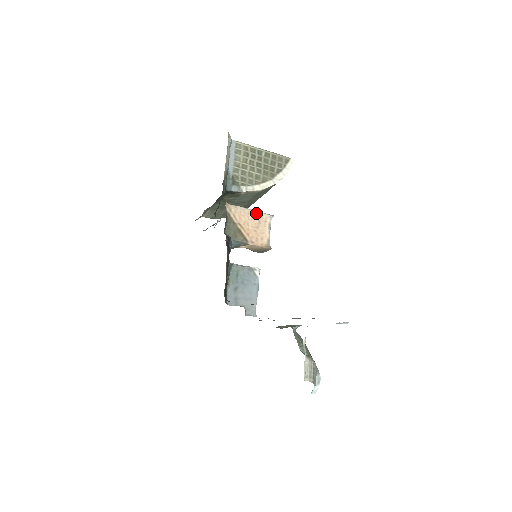
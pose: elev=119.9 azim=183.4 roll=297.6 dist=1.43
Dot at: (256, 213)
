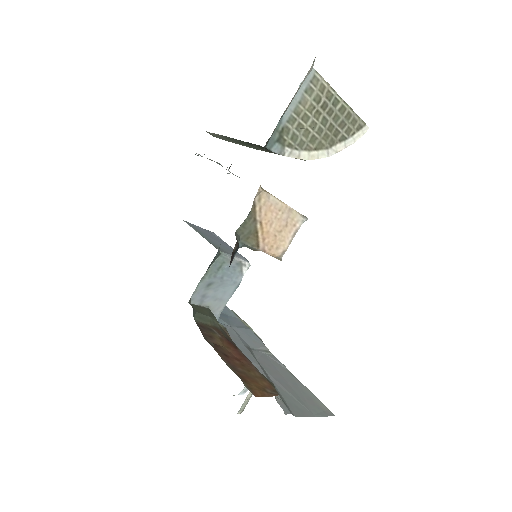
Dot at: (289, 211)
